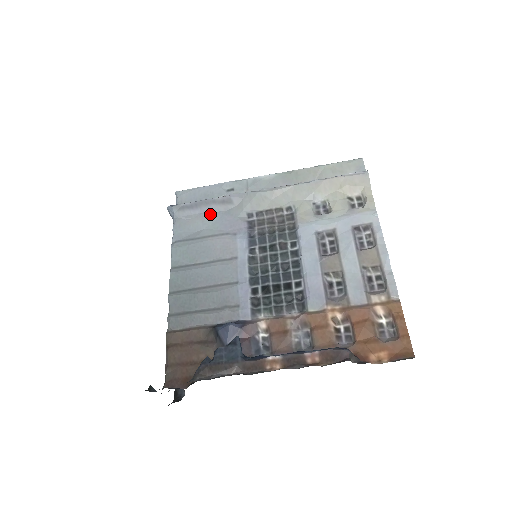
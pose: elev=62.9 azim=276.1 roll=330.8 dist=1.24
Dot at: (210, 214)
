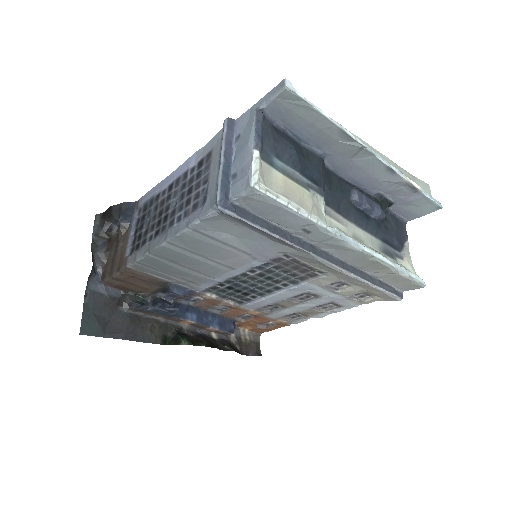
Dot at: (256, 235)
